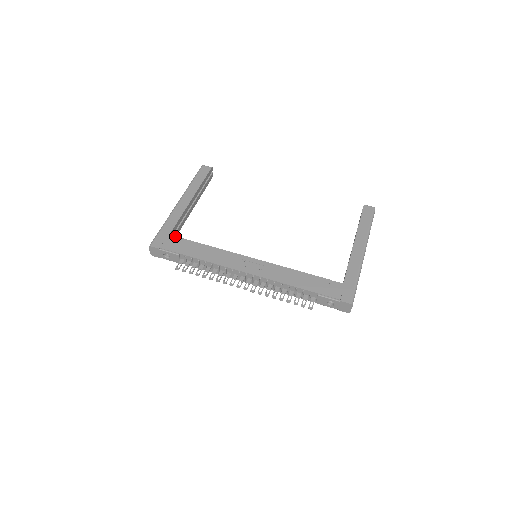
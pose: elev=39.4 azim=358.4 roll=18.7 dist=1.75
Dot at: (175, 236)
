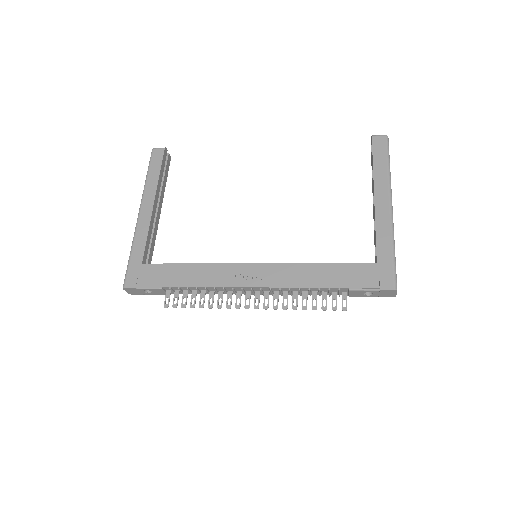
Dot at: (149, 264)
